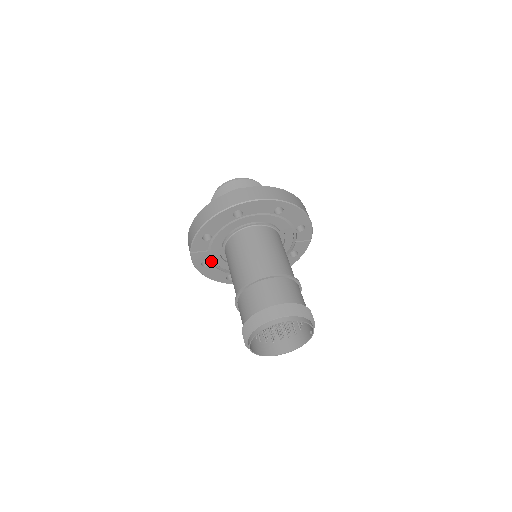
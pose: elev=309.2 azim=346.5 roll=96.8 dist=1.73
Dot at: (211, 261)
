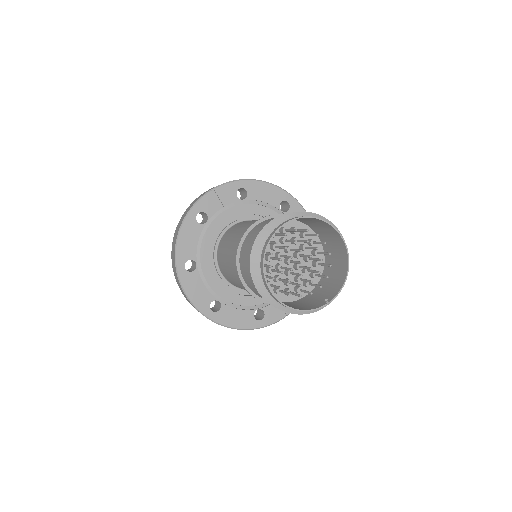
Dot at: (206, 223)
